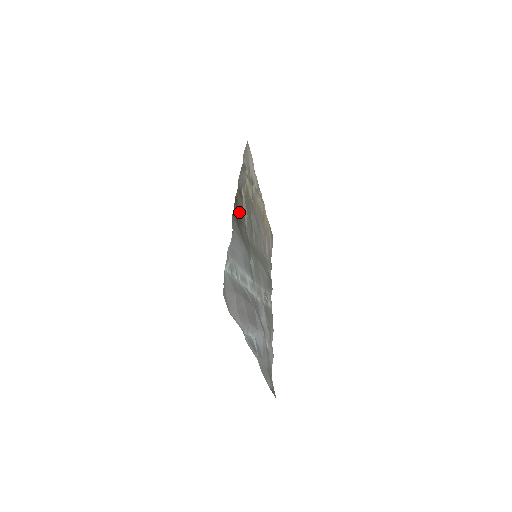
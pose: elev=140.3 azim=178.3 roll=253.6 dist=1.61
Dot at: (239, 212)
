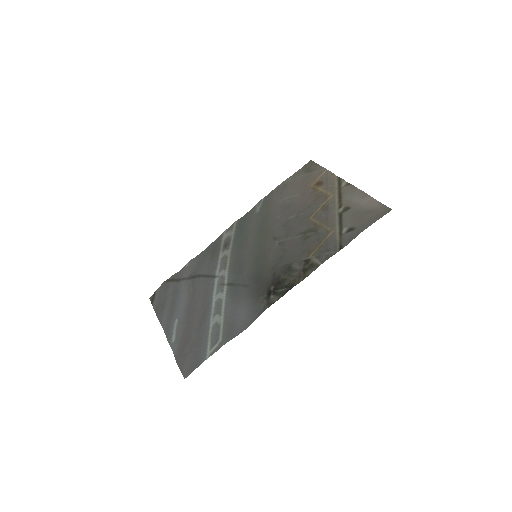
Dot at: (283, 280)
